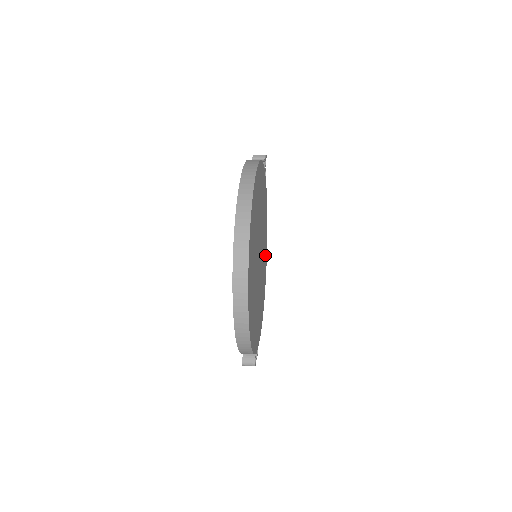
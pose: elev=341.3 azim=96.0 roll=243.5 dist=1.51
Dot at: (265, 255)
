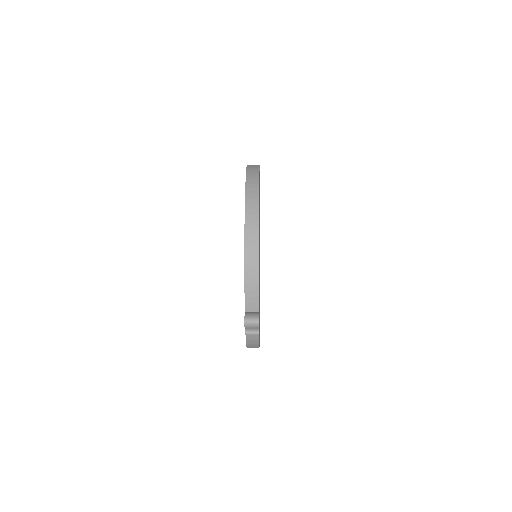
Dot at: occluded
